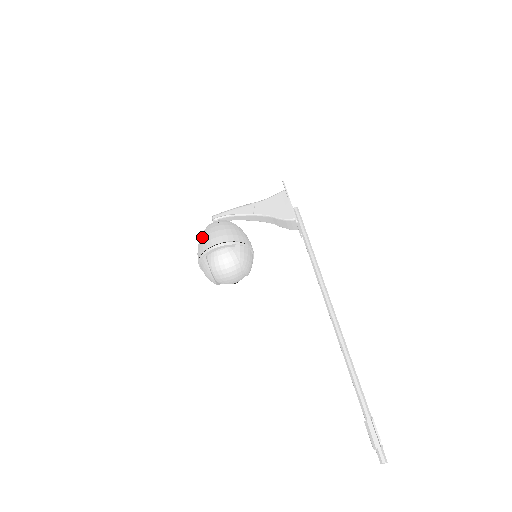
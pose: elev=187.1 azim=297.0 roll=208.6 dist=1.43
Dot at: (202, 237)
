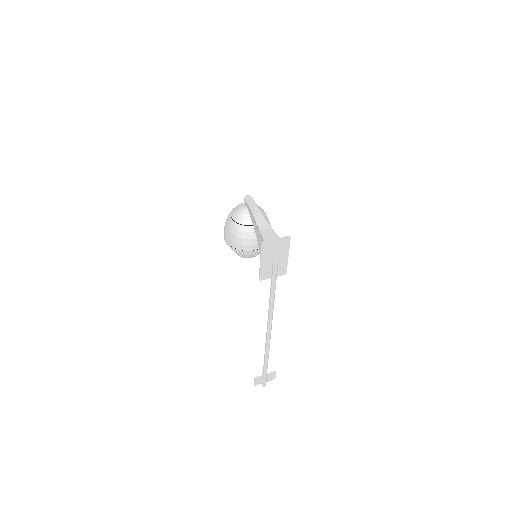
Dot at: occluded
